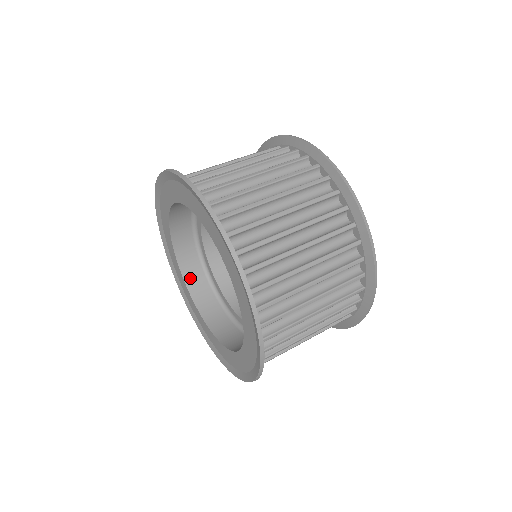
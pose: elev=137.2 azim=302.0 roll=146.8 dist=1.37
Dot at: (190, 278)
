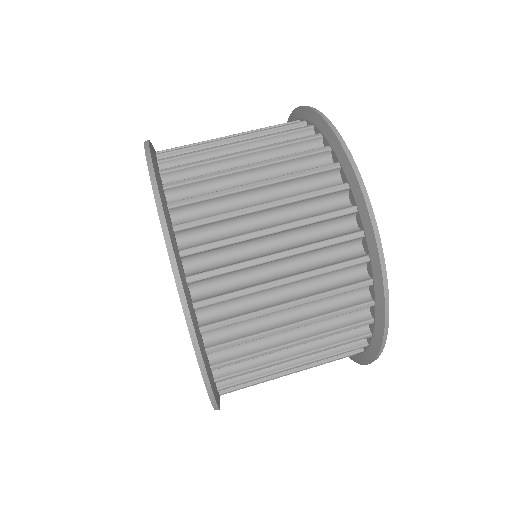
Dot at: occluded
